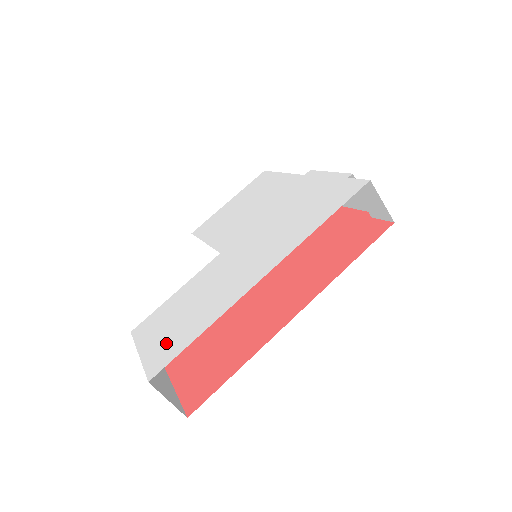
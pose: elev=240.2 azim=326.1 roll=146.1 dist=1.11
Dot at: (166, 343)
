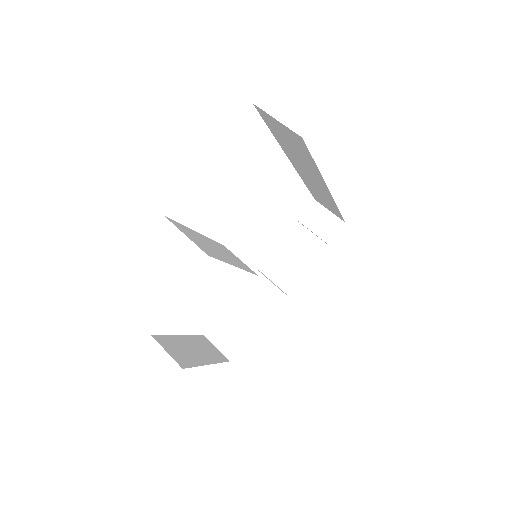
Dot at: occluded
